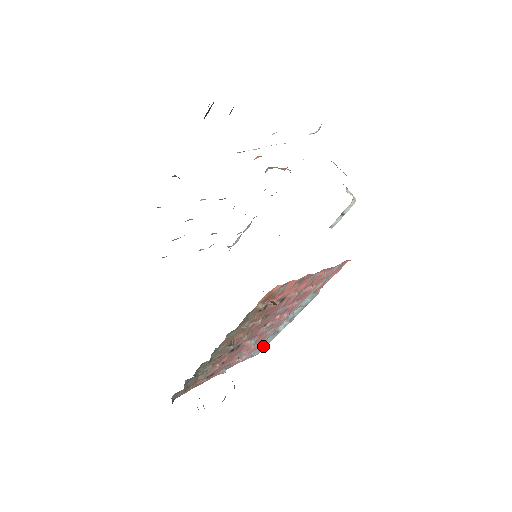
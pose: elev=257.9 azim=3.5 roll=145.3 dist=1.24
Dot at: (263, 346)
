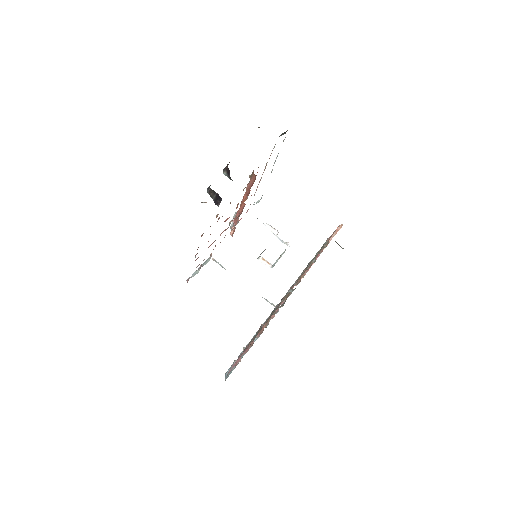
Dot at: (233, 368)
